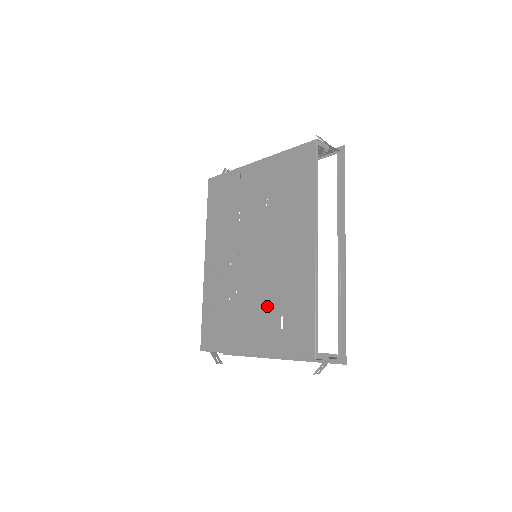
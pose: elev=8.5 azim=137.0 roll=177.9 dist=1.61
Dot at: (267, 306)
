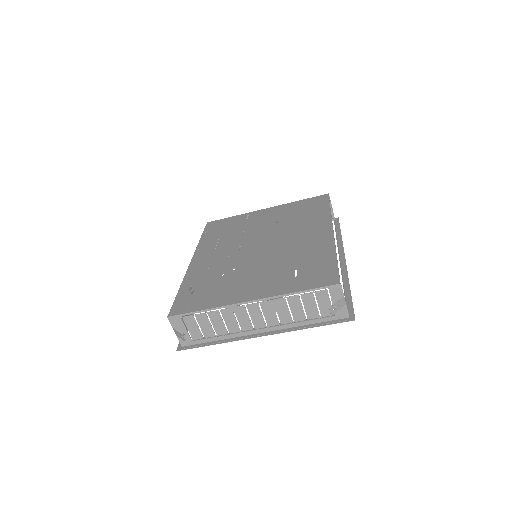
Dot at: (276, 268)
